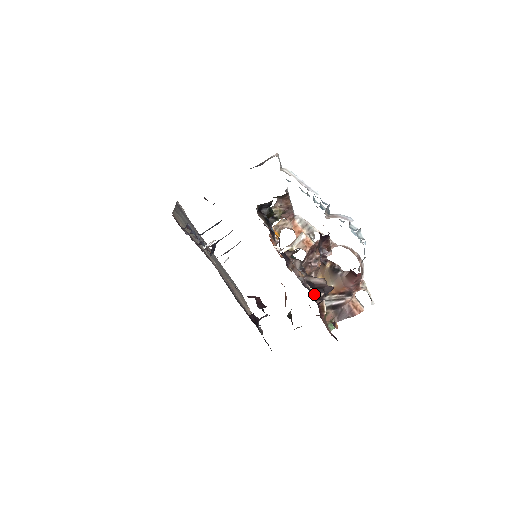
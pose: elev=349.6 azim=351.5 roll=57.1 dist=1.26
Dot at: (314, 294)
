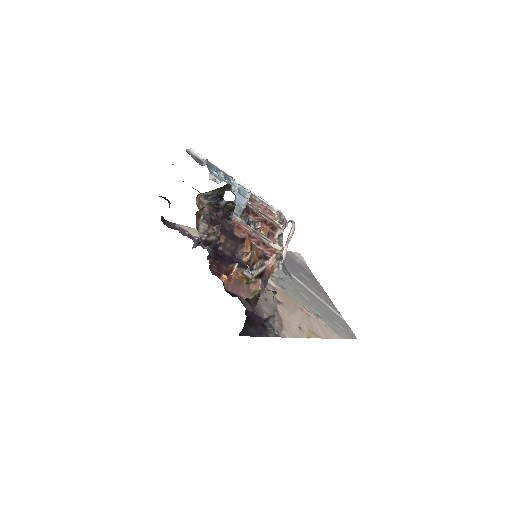
Dot at: (242, 263)
